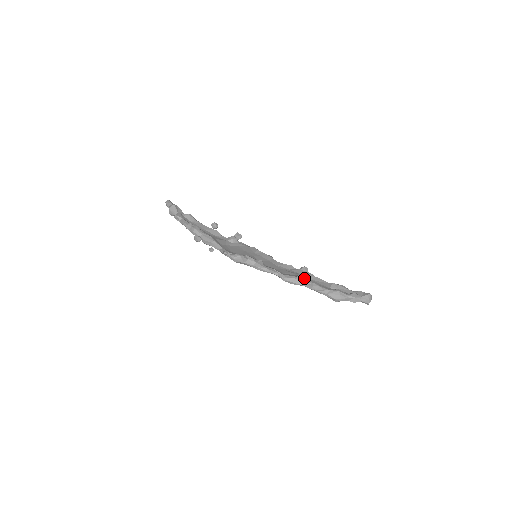
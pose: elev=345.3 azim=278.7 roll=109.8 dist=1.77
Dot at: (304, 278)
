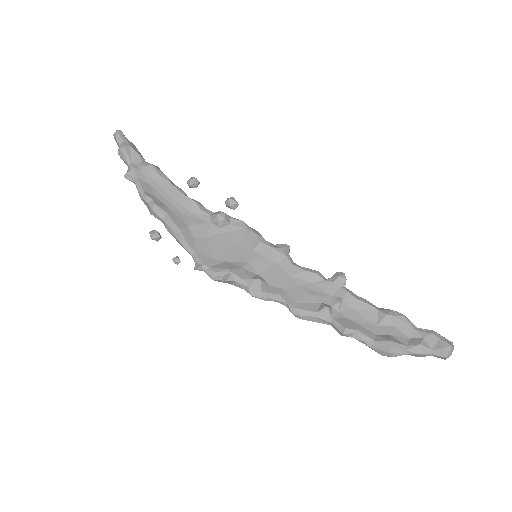
Dot at: (333, 309)
